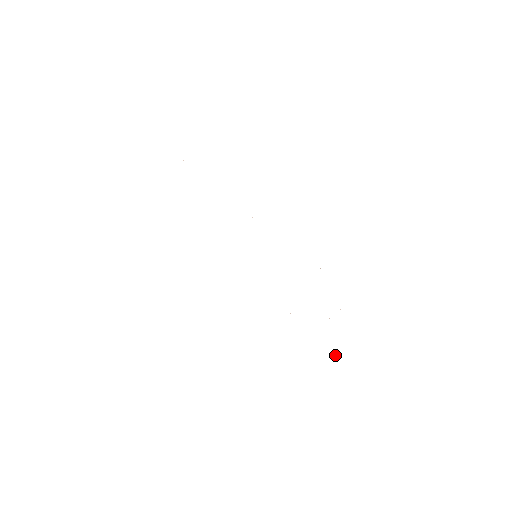
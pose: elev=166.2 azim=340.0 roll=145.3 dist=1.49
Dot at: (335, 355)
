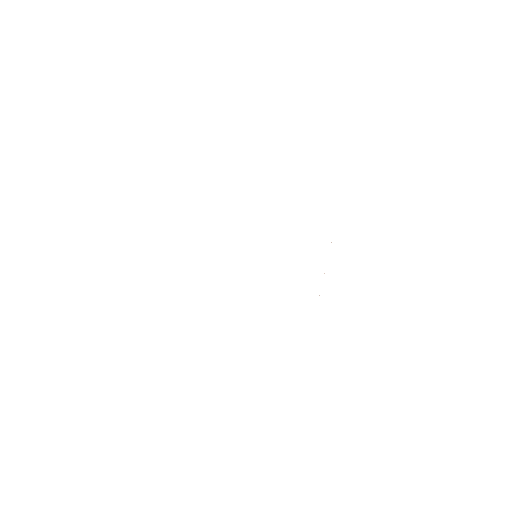
Dot at: occluded
